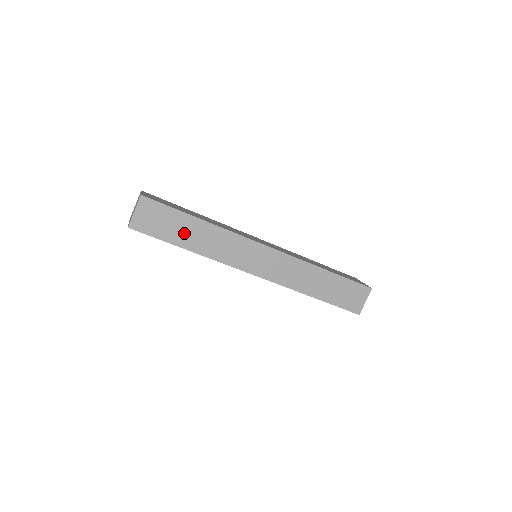
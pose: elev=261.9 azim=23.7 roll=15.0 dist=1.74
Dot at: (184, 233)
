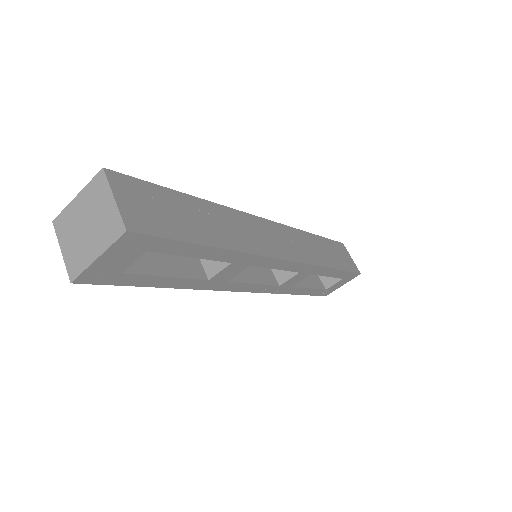
Dot at: (196, 222)
